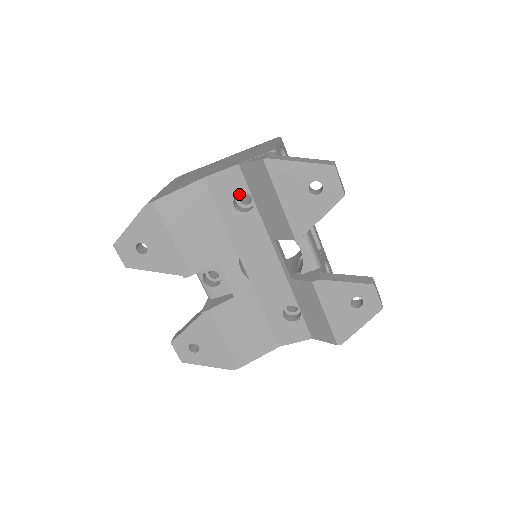
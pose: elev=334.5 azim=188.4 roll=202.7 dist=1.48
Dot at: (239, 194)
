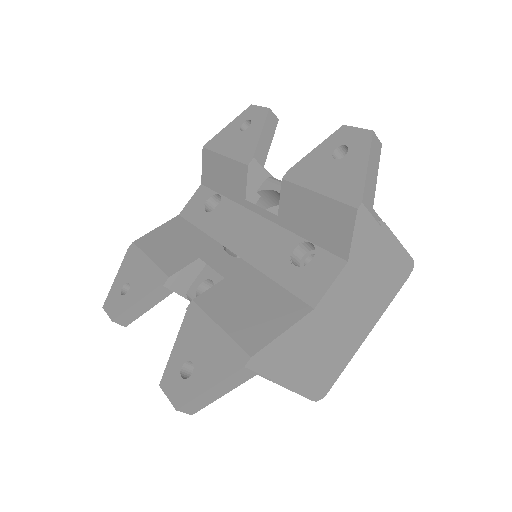
Dot at: occluded
